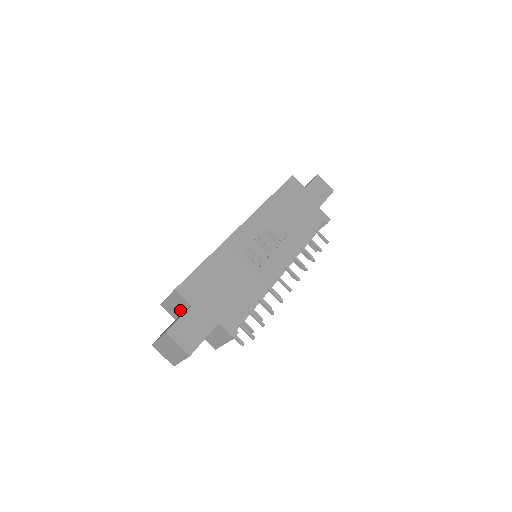
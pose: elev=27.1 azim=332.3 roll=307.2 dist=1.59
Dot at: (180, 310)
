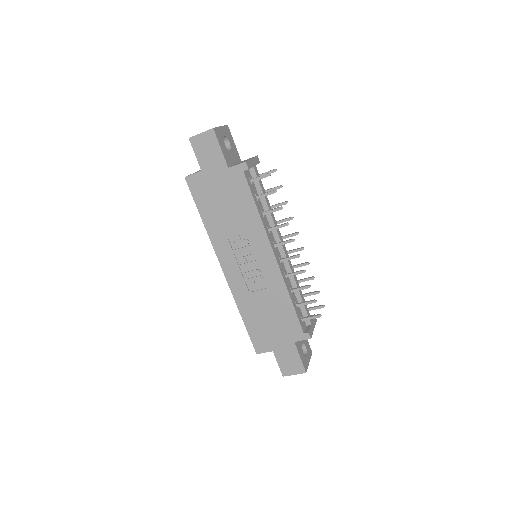
Dot at: occluded
